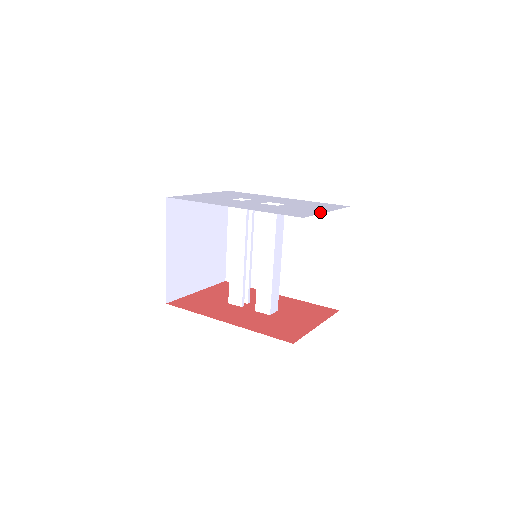
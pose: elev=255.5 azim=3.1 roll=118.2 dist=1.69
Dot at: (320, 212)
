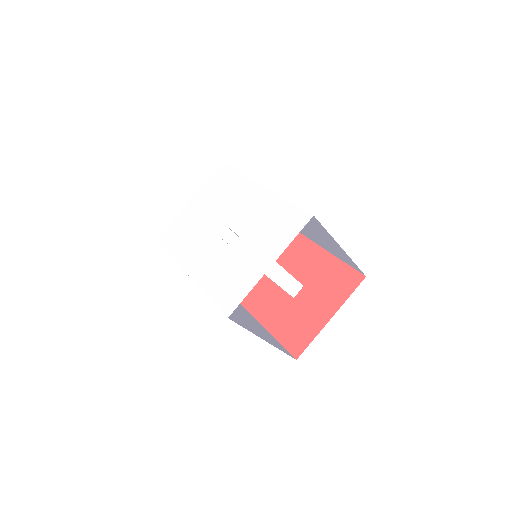
Dot at: (257, 277)
